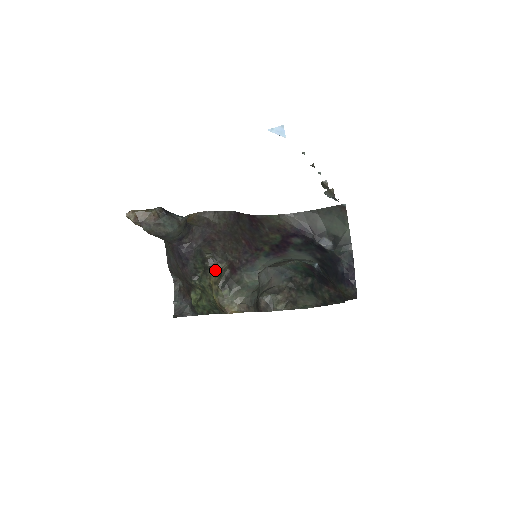
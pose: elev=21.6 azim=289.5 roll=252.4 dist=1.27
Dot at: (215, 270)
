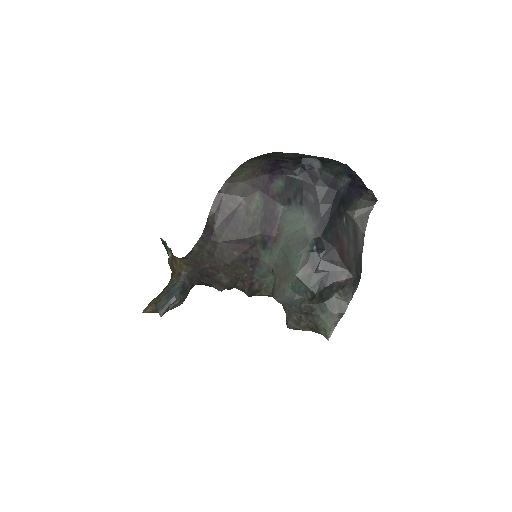
Dot at: (236, 287)
